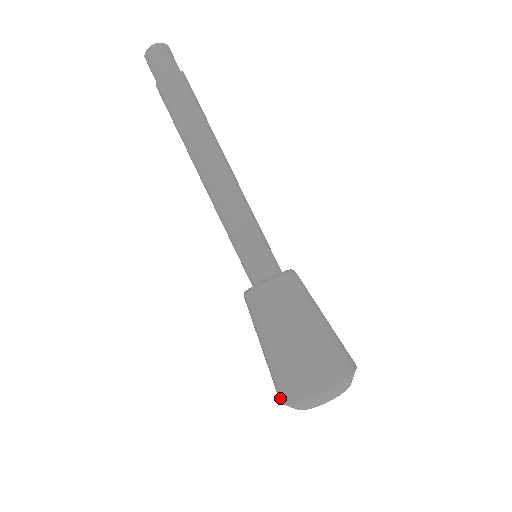
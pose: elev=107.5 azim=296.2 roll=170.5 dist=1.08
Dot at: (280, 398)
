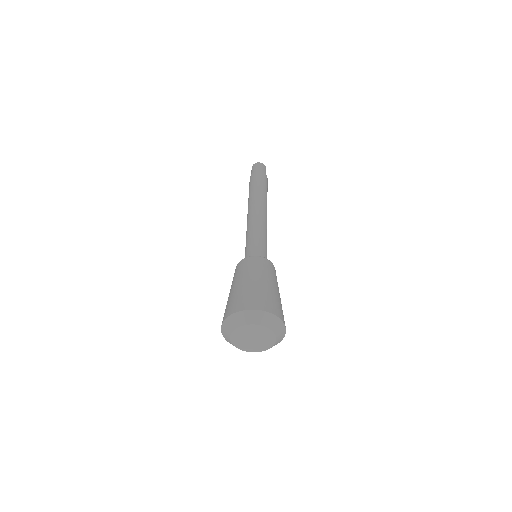
Dot at: (222, 322)
